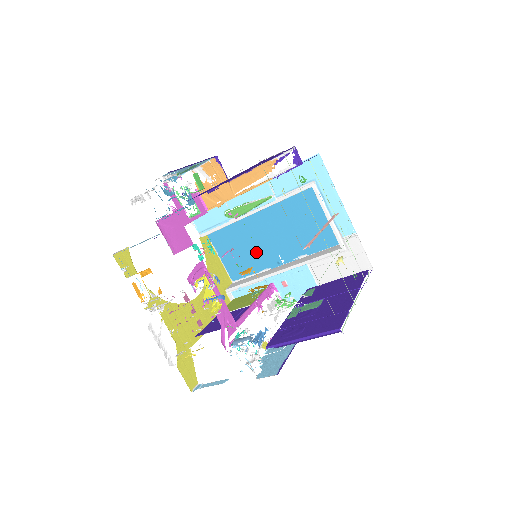
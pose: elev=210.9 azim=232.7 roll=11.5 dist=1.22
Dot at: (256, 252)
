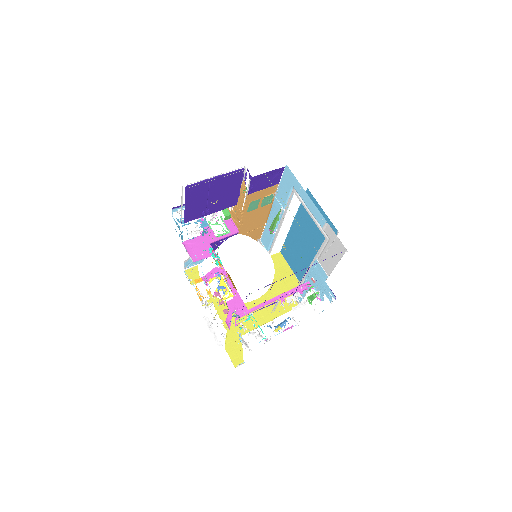
Dot at: (304, 258)
